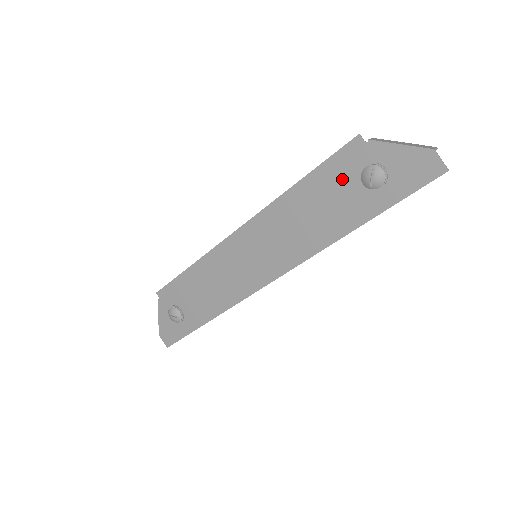
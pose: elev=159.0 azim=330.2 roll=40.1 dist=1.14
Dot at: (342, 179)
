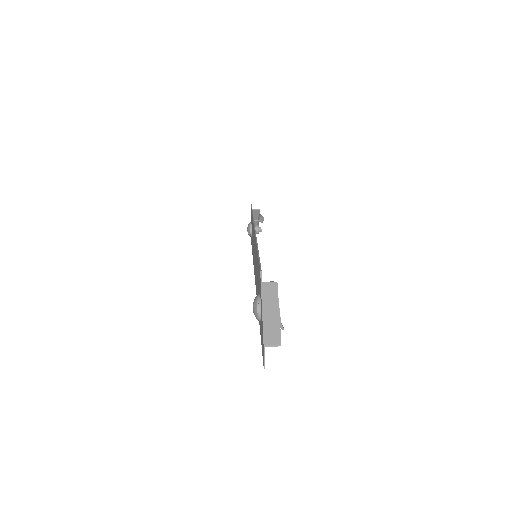
Dot at: occluded
